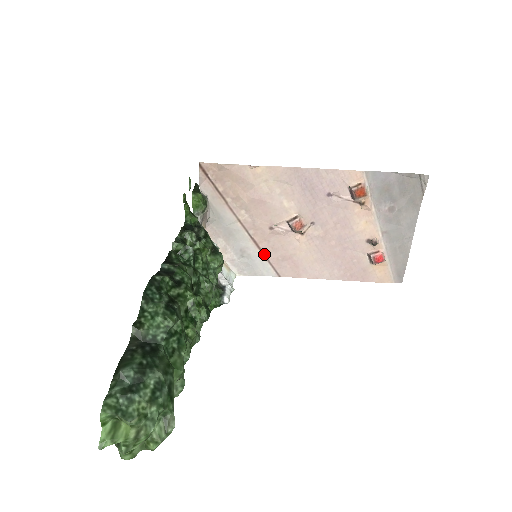
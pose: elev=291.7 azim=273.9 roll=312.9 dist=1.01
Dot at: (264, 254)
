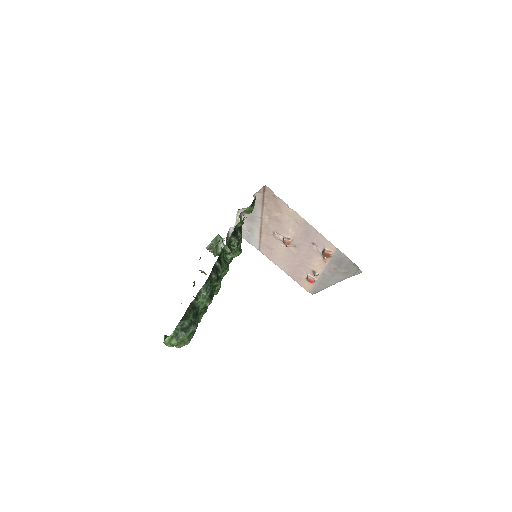
Dot at: (261, 238)
